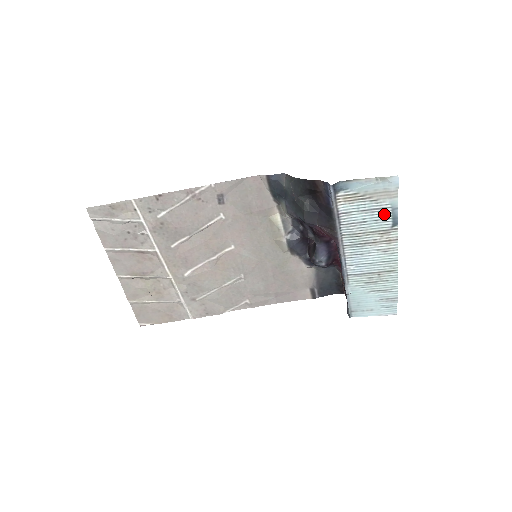
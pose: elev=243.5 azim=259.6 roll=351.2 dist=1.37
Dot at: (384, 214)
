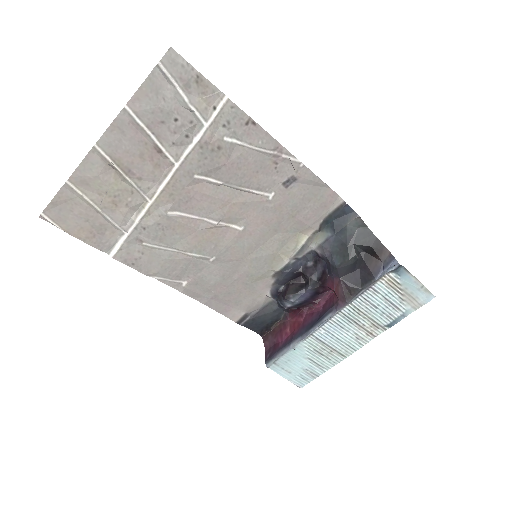
Dot at: (394, 313)
